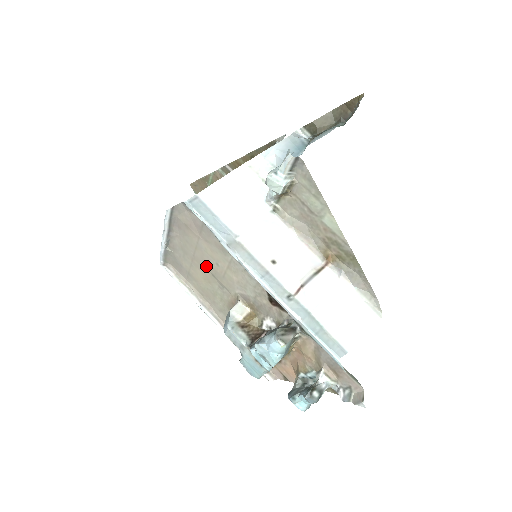
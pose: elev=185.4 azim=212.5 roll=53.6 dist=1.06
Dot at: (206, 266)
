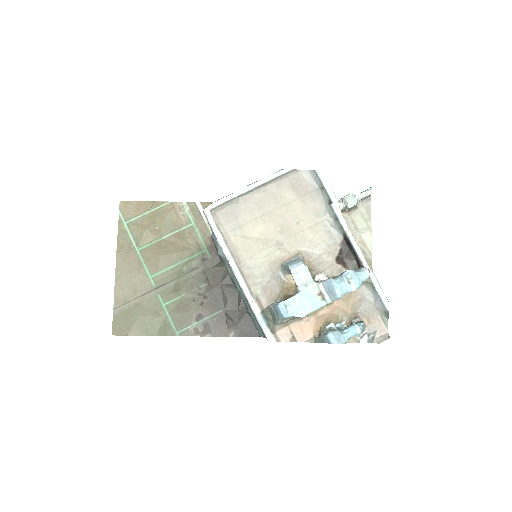
Dot at: (279, 222)
